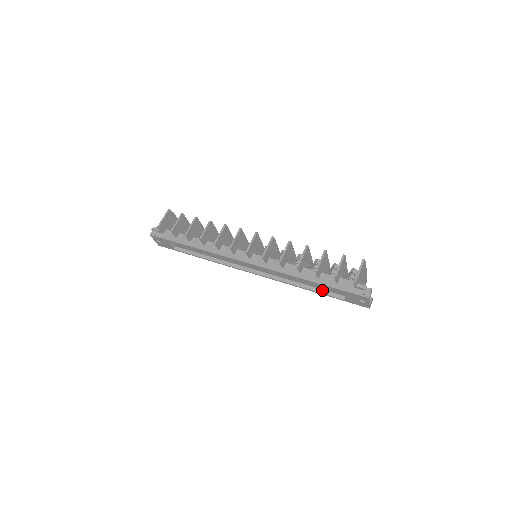
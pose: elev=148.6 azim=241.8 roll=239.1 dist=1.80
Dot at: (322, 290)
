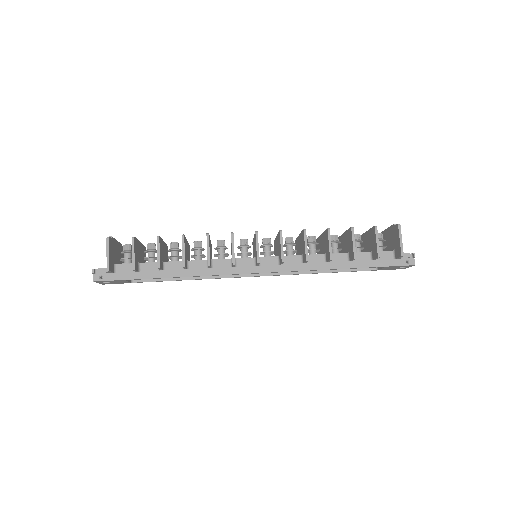
Dot at: occluded
